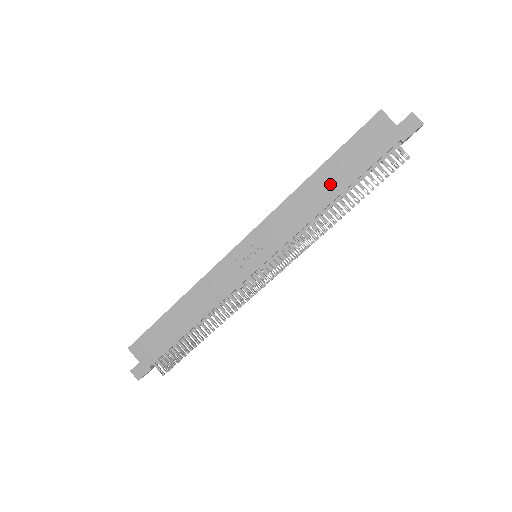
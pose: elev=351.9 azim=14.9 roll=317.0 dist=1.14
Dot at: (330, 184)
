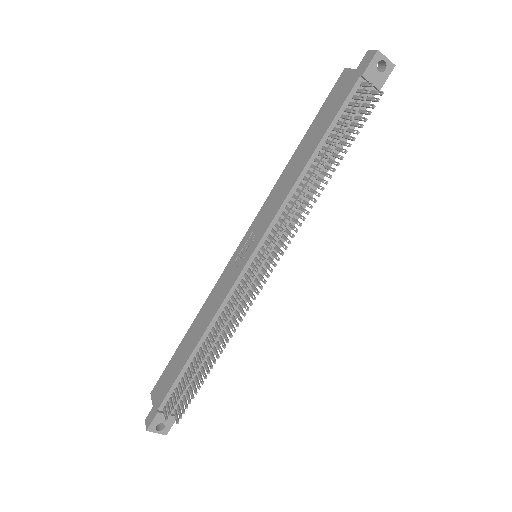
Dot at: (306, 150)
